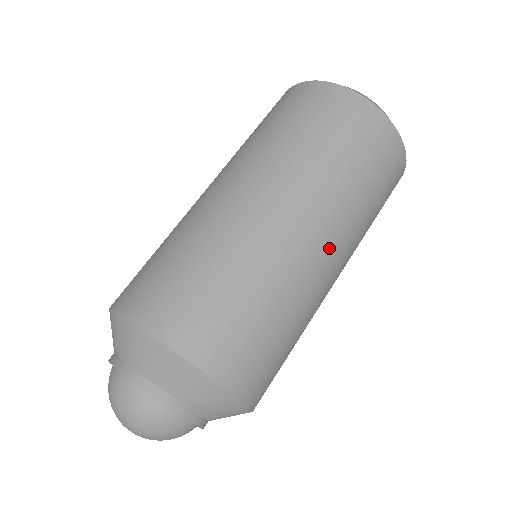
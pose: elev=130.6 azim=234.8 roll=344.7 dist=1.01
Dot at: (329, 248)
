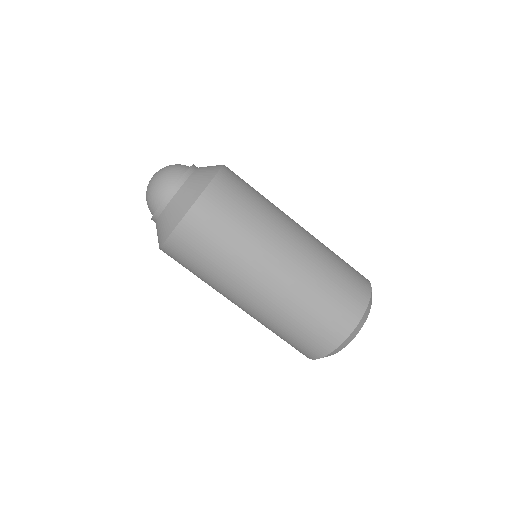
Dot at: (284, 264)
